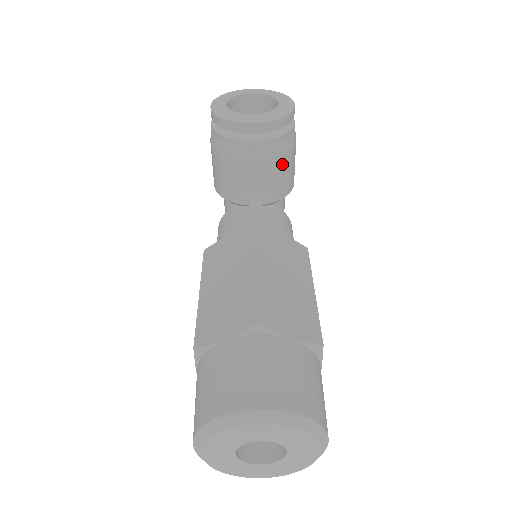
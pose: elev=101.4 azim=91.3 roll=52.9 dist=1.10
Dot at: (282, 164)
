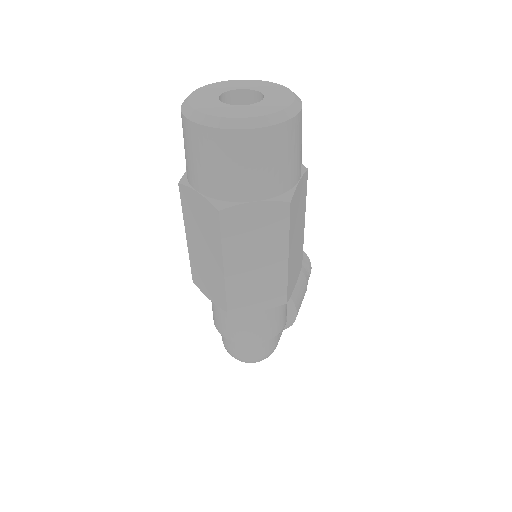
Dot at: occluded
